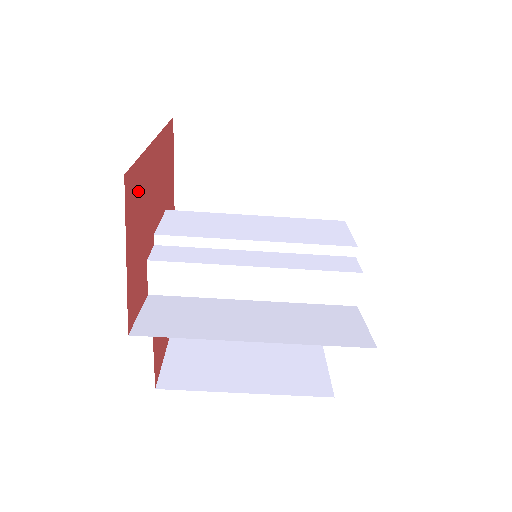
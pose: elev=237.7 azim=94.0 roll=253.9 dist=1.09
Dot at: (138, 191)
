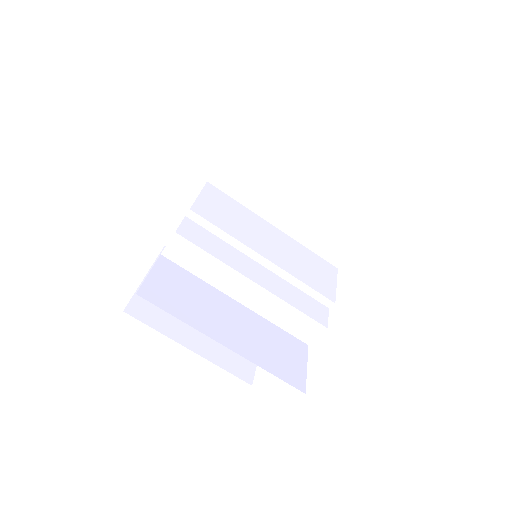
Dot at: occluded
